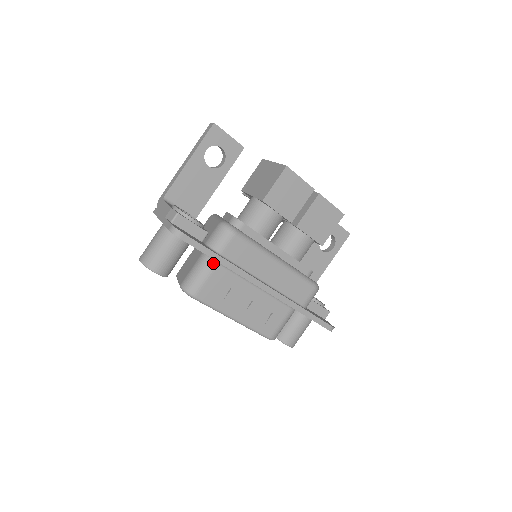
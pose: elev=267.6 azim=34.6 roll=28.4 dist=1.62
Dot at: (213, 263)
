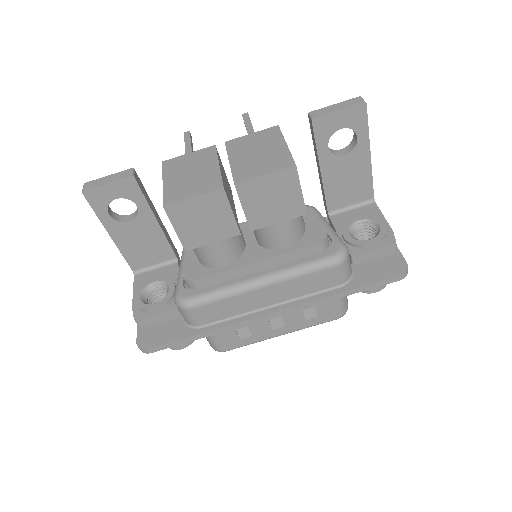
Dot at: occluded
